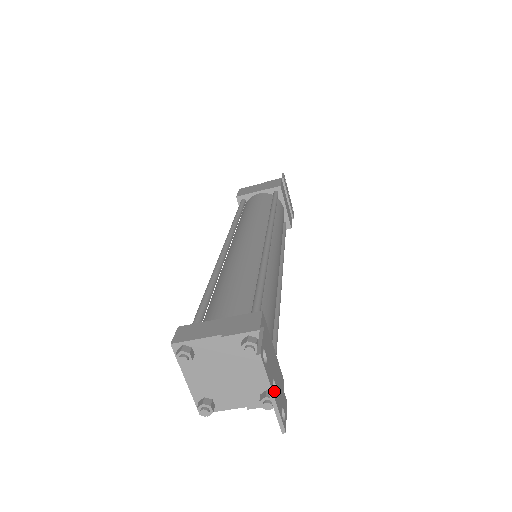
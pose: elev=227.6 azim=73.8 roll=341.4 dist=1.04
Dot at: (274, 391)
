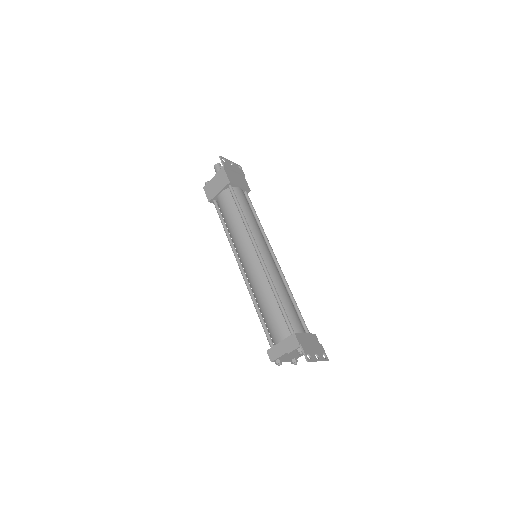
Dot at: (317, 356)
